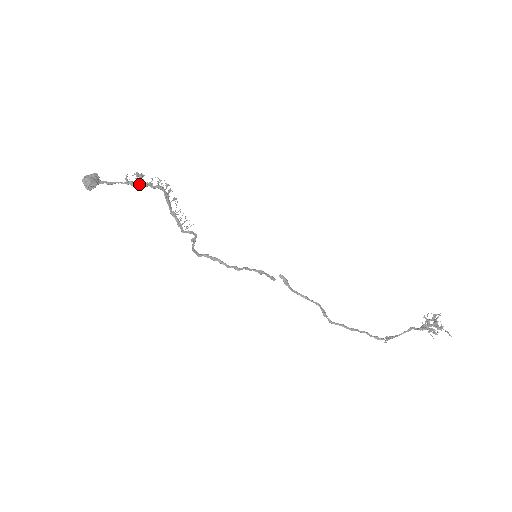
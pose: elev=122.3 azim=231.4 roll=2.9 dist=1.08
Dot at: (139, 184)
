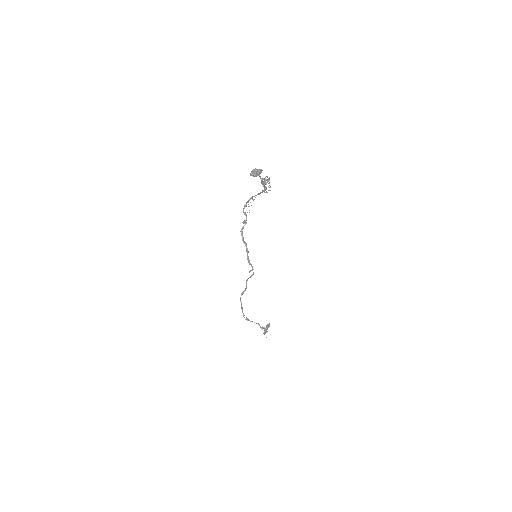
Dot at: (263, 182)
